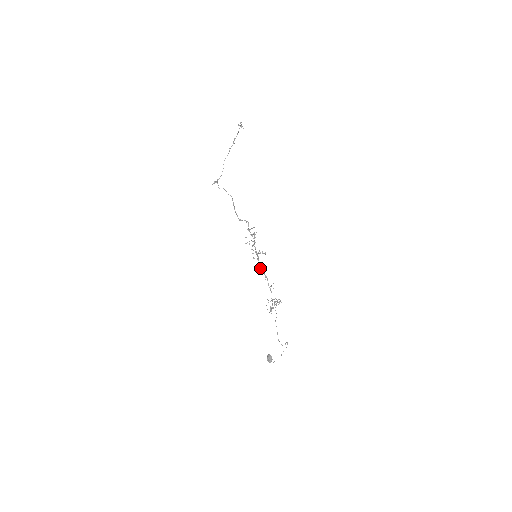
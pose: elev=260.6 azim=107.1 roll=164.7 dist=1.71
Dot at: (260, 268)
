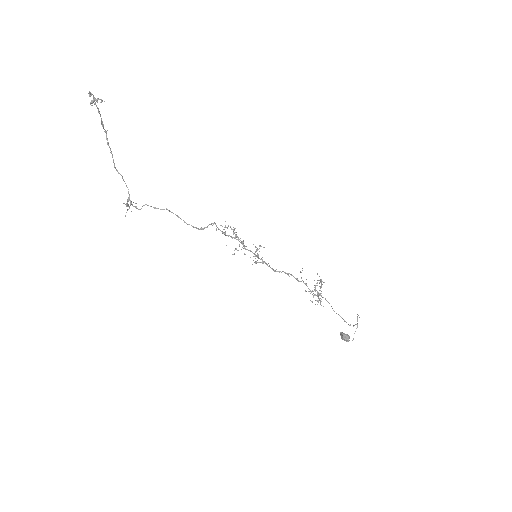
Dot at: (274, 271)
